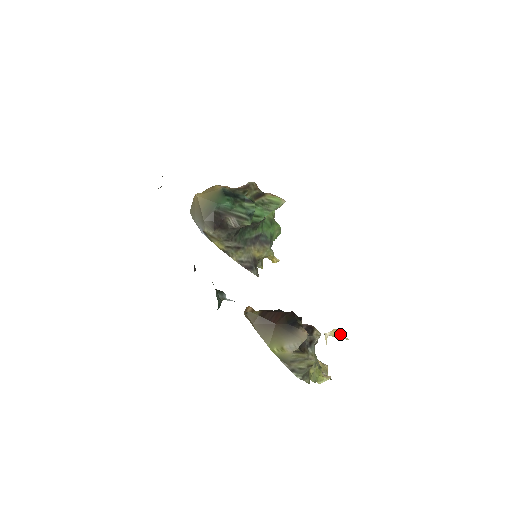
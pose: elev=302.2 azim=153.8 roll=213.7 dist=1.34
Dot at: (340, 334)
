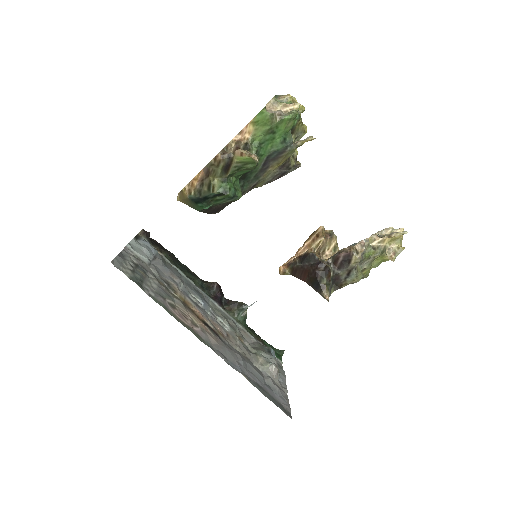
Dot at: (392, 237)
